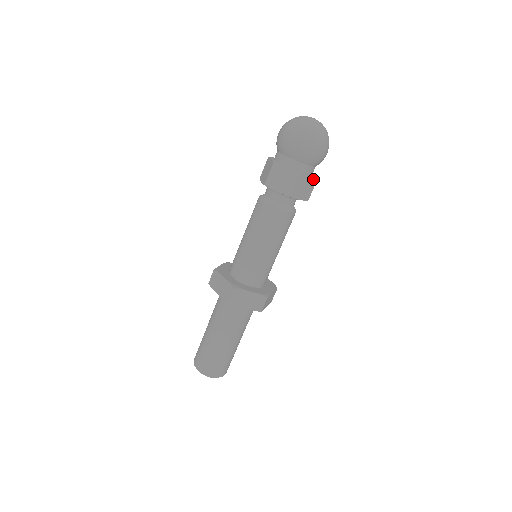
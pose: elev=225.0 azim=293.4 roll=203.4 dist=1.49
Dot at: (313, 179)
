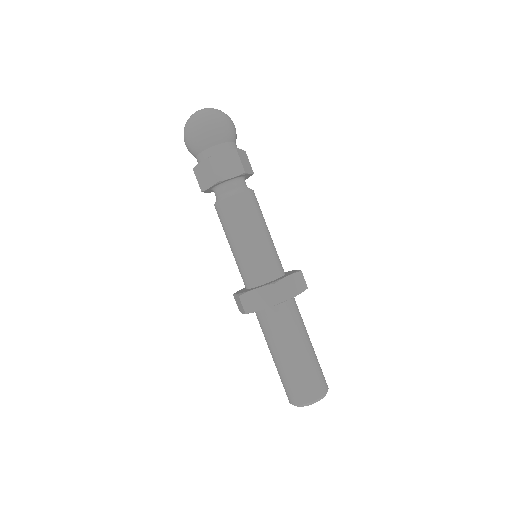
Dot at: (231, 152)
